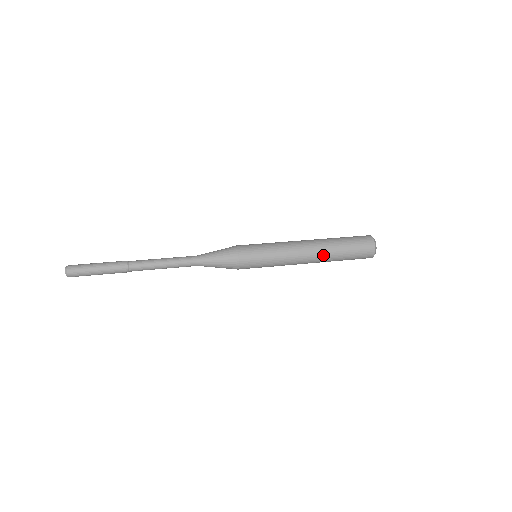
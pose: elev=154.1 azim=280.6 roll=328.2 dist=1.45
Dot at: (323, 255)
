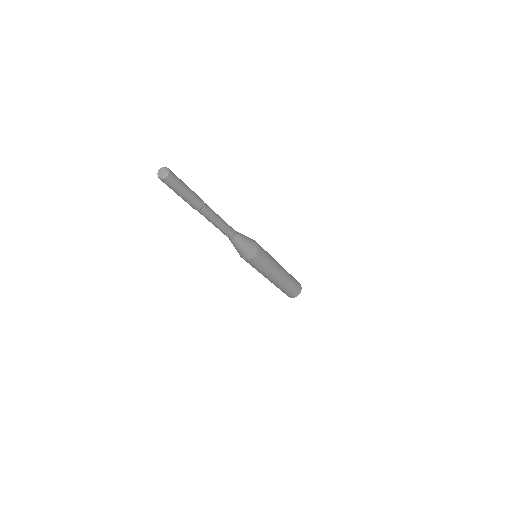
Dot at: (286, 271)
